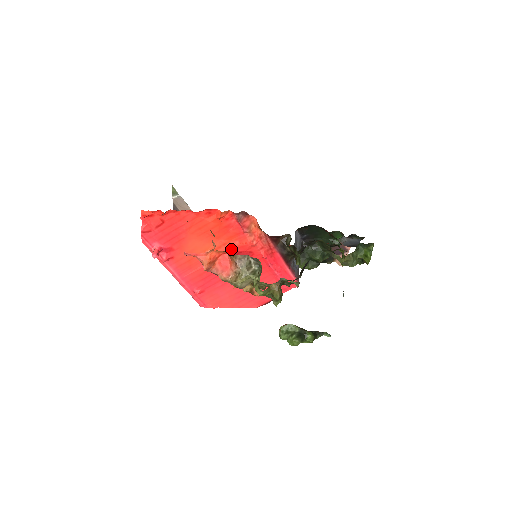
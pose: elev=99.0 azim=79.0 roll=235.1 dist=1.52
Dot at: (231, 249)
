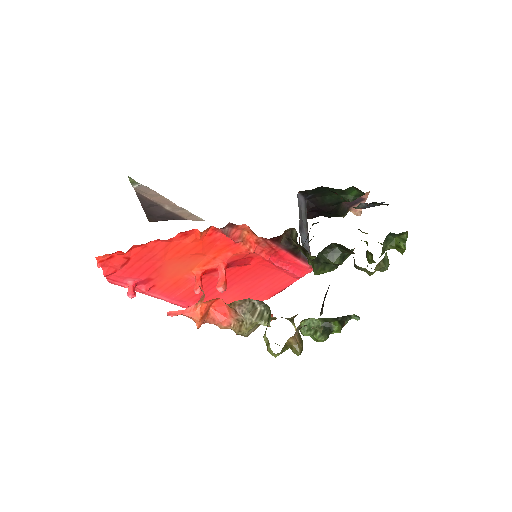
Dot at: (223, 261)
